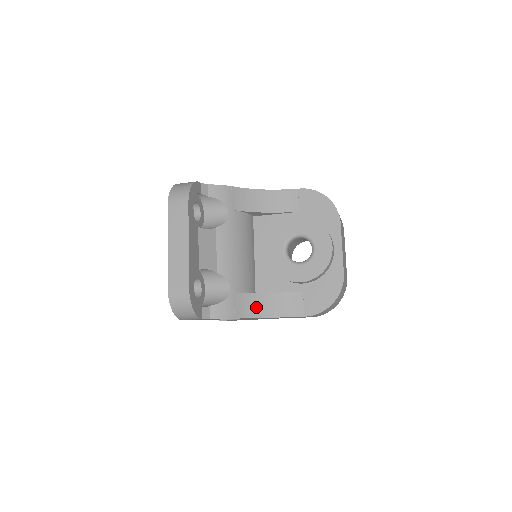
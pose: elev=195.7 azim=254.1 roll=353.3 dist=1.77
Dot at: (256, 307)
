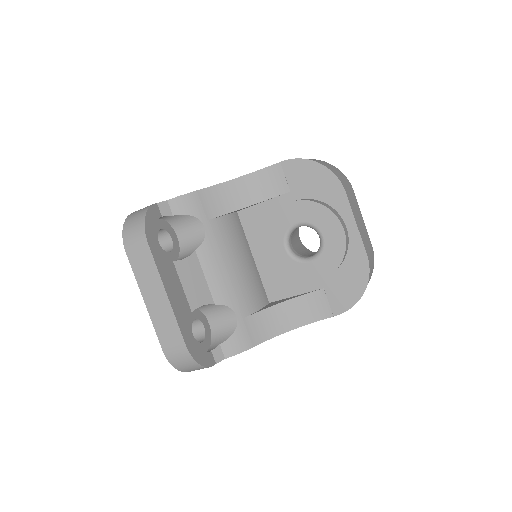
Dot at: (274, 323)
